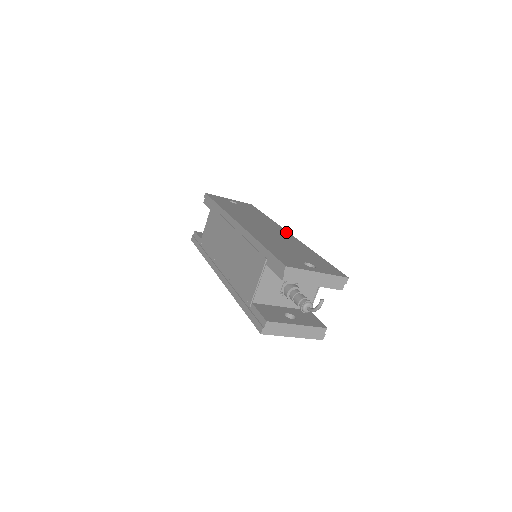
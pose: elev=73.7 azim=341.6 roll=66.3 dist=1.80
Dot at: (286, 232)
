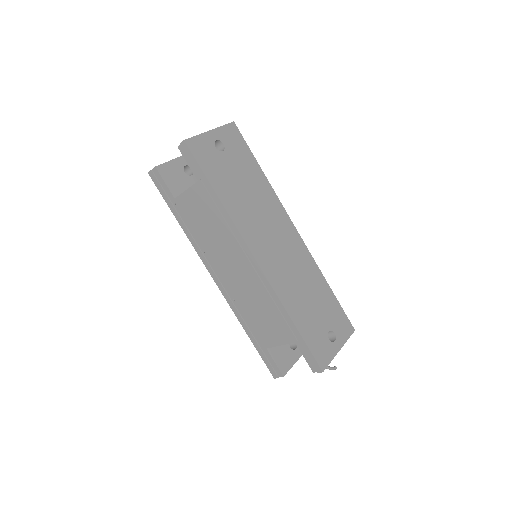
Dot at: (293, 229)
